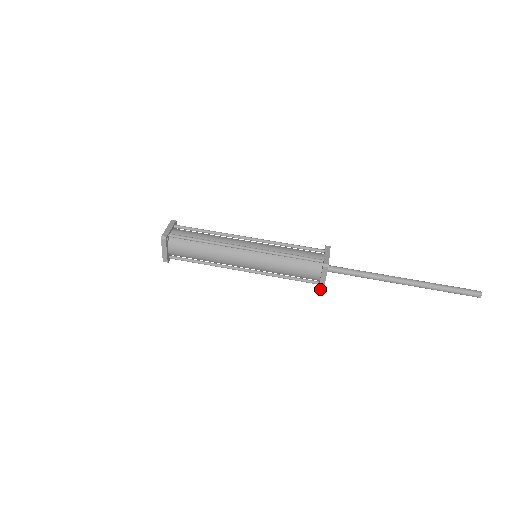
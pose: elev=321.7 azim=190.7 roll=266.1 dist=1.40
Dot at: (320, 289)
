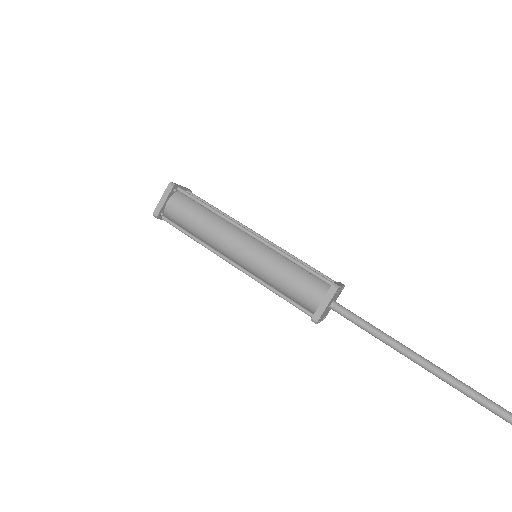
Dot at: (314, 319)
